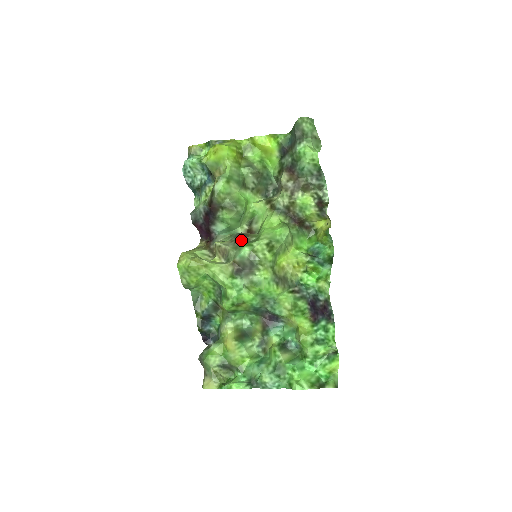
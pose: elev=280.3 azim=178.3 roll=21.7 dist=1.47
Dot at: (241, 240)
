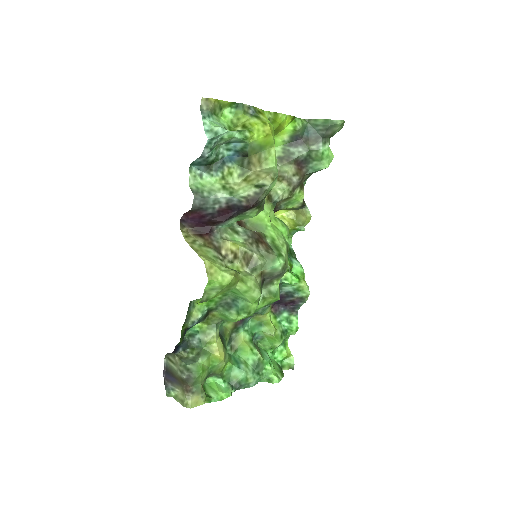
Dot at: (265, 245)
